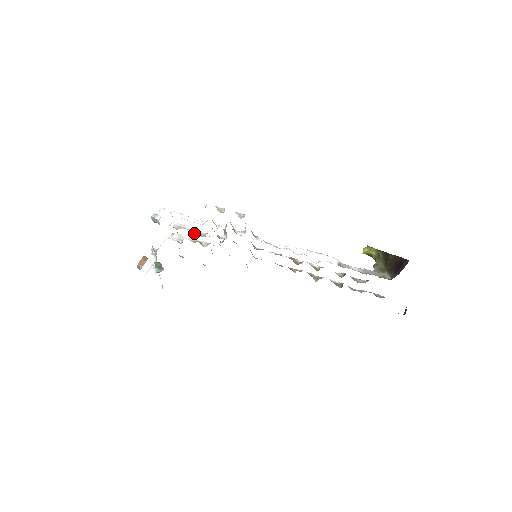
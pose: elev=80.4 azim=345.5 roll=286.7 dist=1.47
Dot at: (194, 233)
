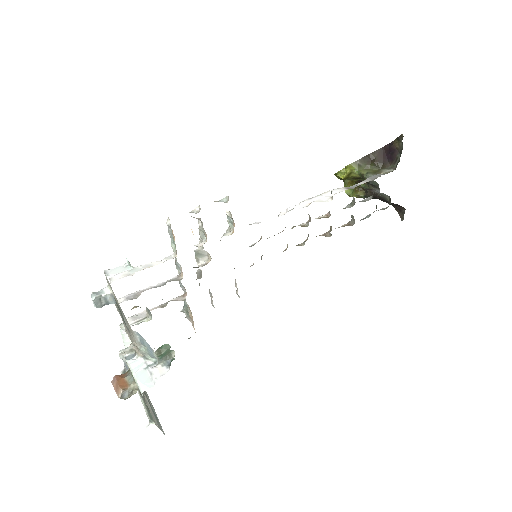
Dot at: (165, 284)
